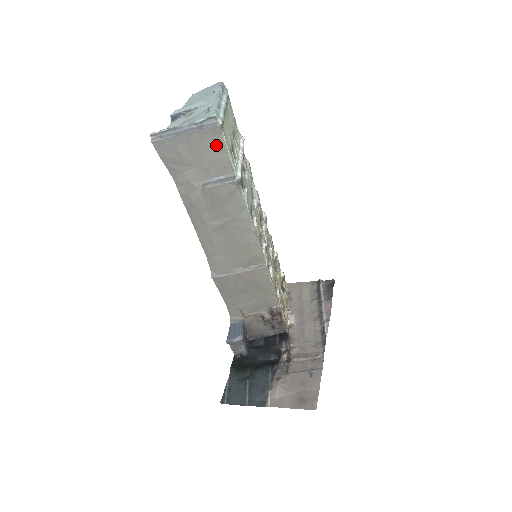
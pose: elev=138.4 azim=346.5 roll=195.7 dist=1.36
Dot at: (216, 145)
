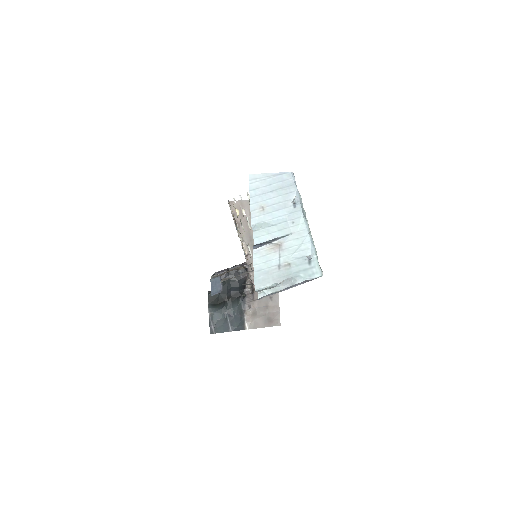
Dot at: occluded
